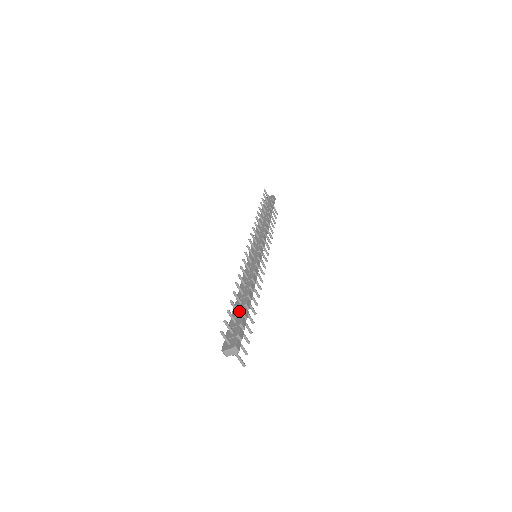
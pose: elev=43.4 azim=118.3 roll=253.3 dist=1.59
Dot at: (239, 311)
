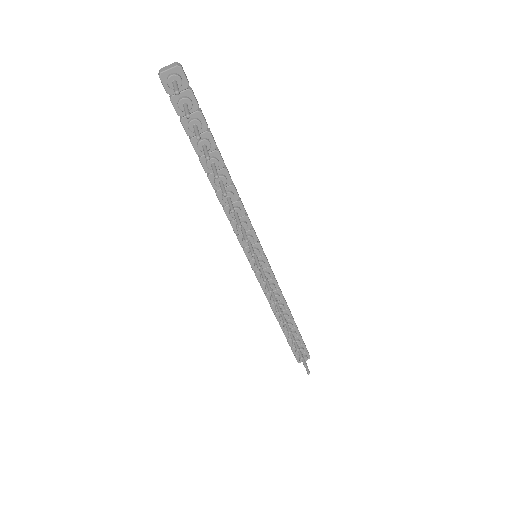
Dot at: occluded
